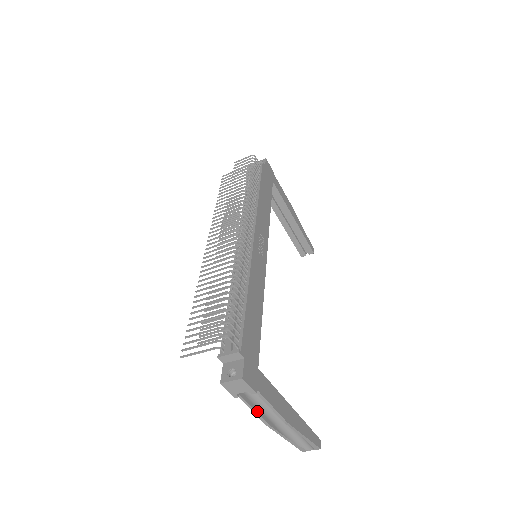
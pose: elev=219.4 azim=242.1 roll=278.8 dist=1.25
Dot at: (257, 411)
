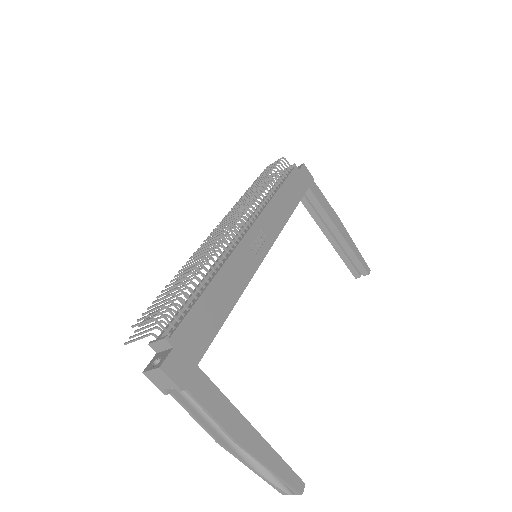
Dot at: (200, 420)
